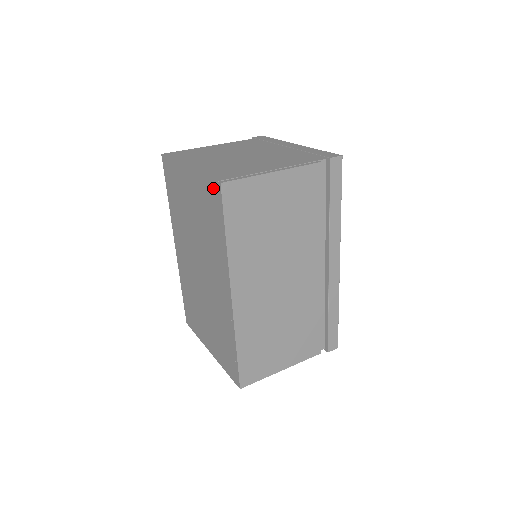
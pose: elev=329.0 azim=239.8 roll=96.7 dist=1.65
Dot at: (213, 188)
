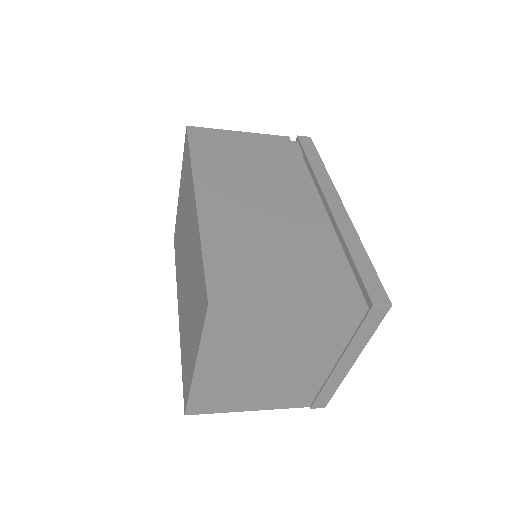
Dot at: (185, 144)
